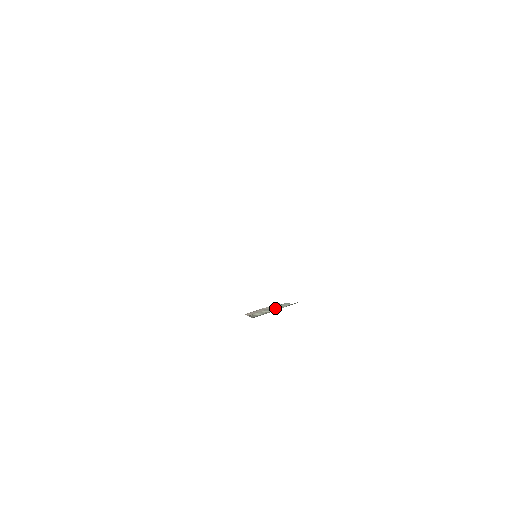
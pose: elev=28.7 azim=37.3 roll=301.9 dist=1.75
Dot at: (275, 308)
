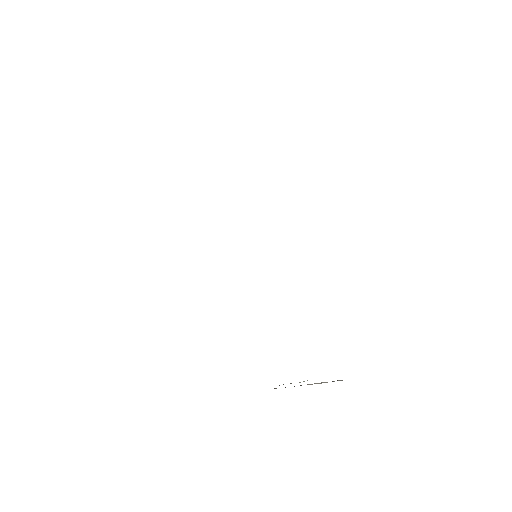
Dot at: occluded
